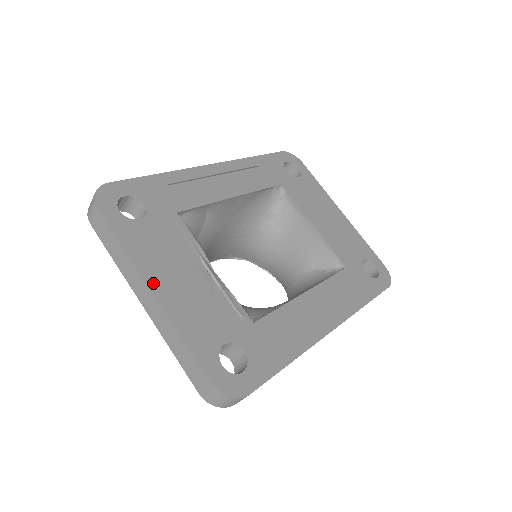
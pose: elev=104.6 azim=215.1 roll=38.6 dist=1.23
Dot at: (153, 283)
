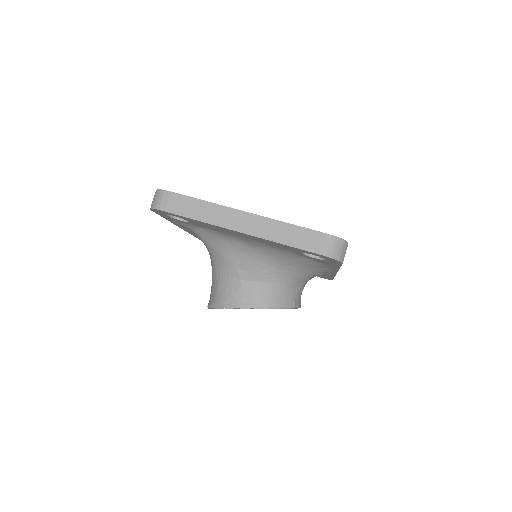
Dot at: (241, 211)
